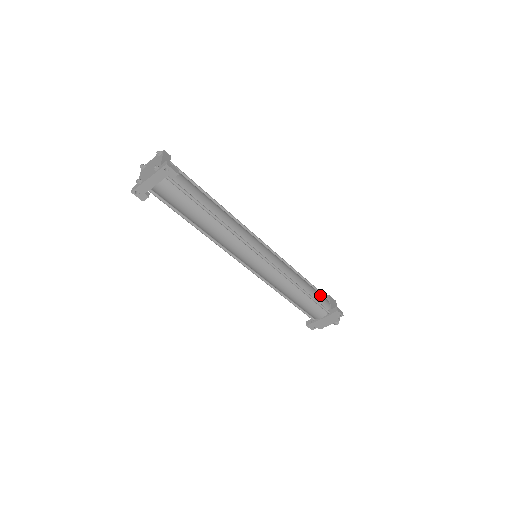
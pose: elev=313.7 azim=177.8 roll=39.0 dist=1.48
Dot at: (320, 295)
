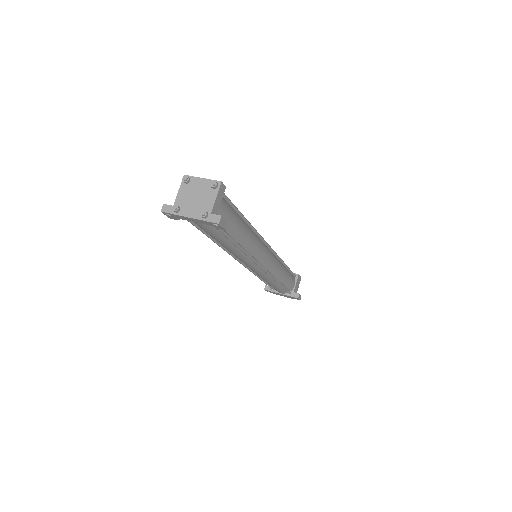
Dot at: (292, 280)
